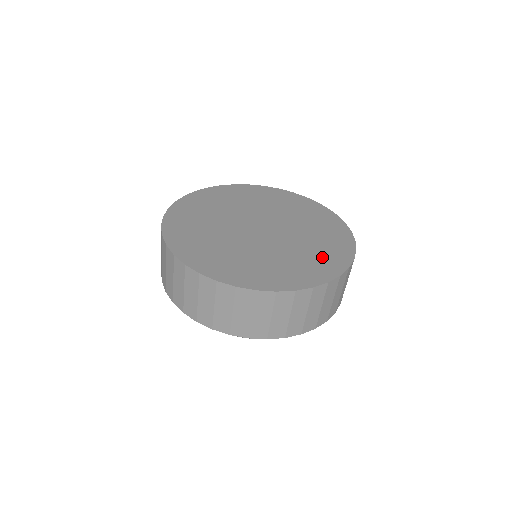
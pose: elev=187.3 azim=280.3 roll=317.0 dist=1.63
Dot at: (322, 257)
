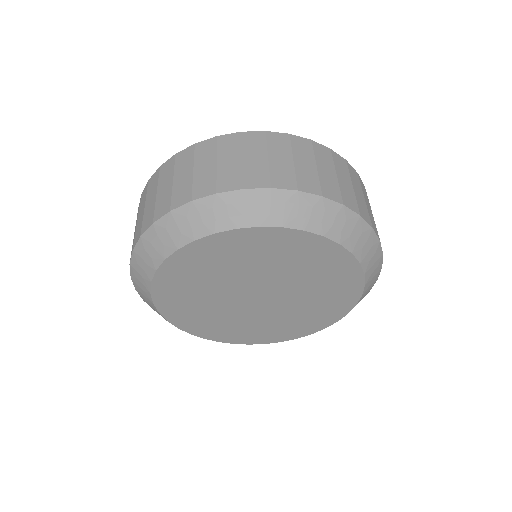
Dot at: occluded
